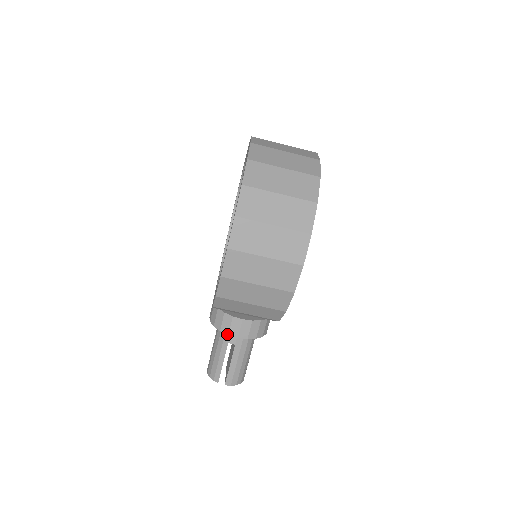
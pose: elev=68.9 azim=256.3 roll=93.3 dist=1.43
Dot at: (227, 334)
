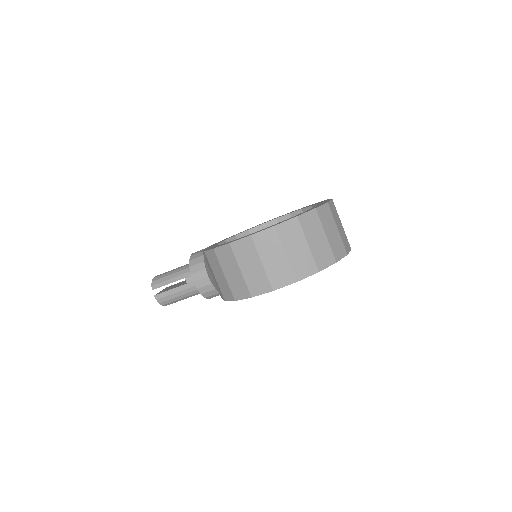
Dot at: (191, 273)
